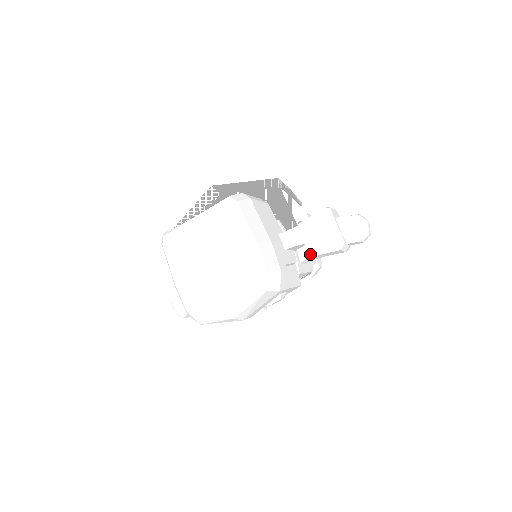
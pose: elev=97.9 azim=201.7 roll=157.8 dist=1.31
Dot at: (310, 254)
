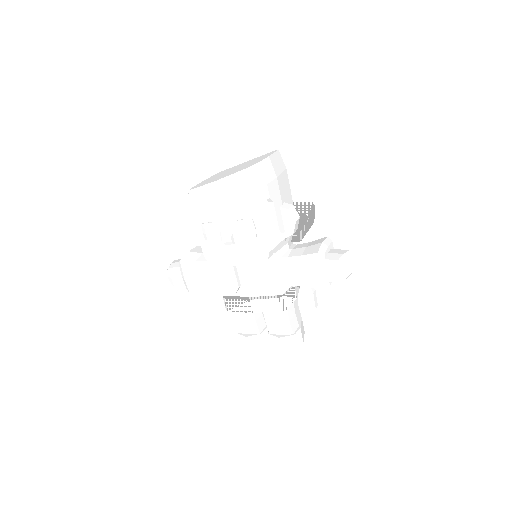
Dot at: (294, 255)
